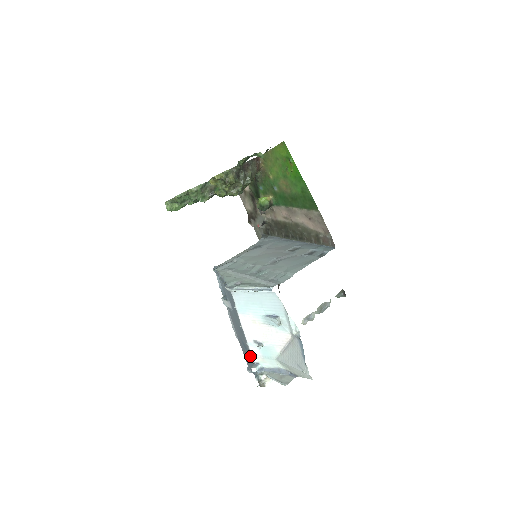
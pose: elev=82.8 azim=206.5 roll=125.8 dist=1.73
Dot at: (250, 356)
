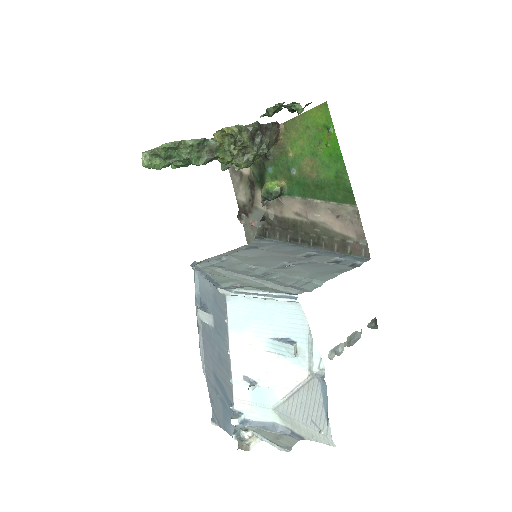
Dot at: (229, 400)
